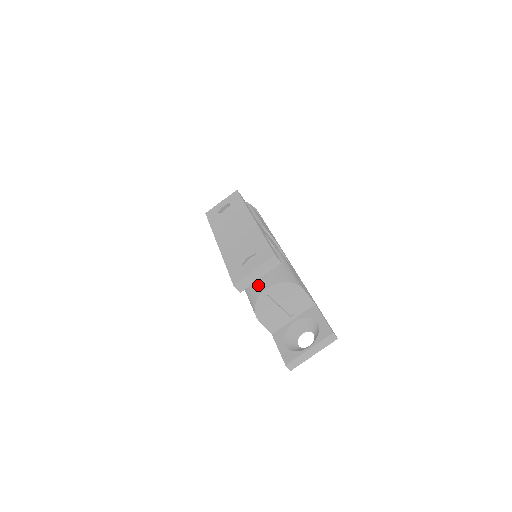
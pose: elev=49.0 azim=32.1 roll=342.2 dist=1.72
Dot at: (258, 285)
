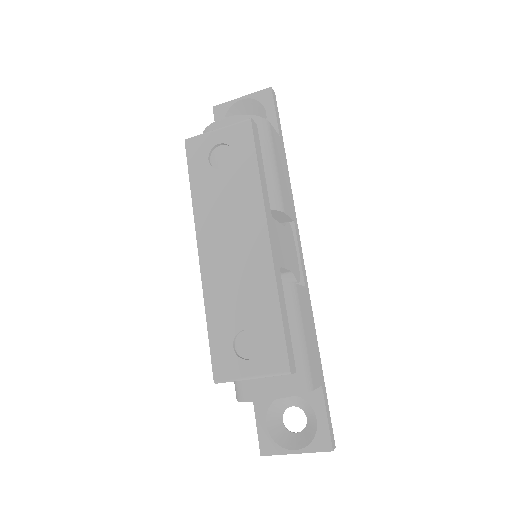
Dot at: (251, 380)
